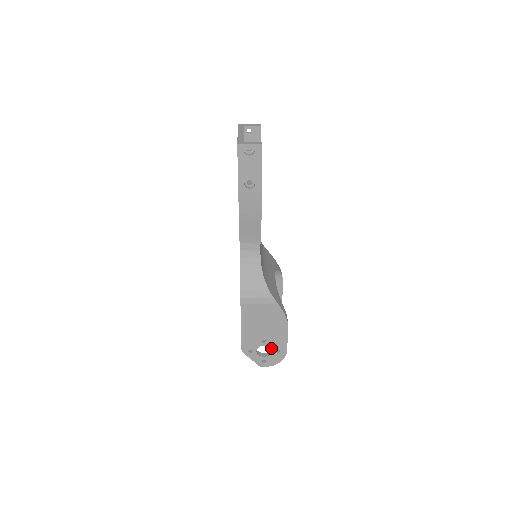
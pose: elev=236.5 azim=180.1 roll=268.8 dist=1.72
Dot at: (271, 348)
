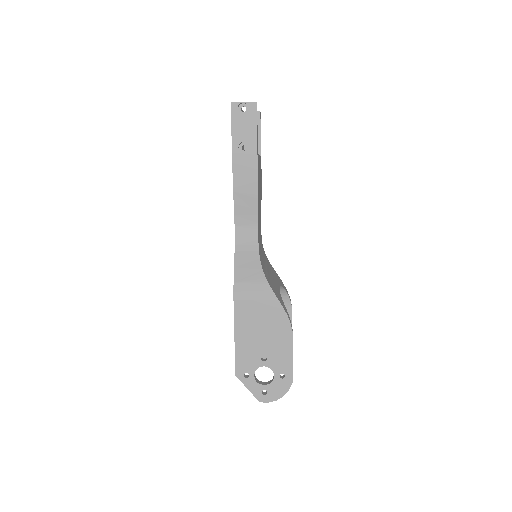
Dot at: (273, 371)
